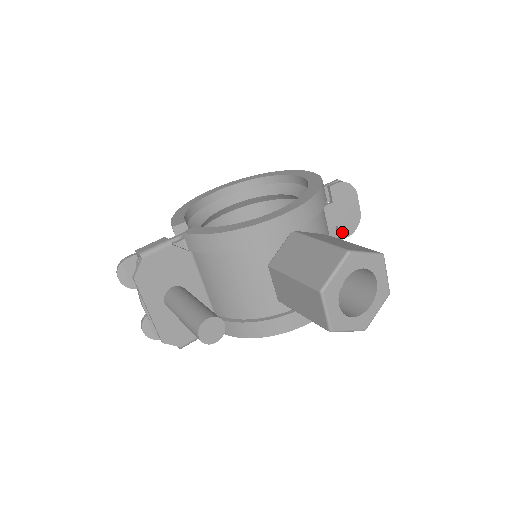
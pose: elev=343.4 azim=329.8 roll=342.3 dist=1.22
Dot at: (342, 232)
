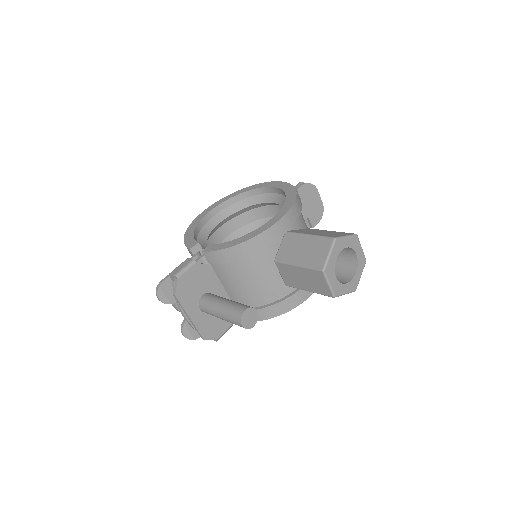
Dot at: (312, 222)
